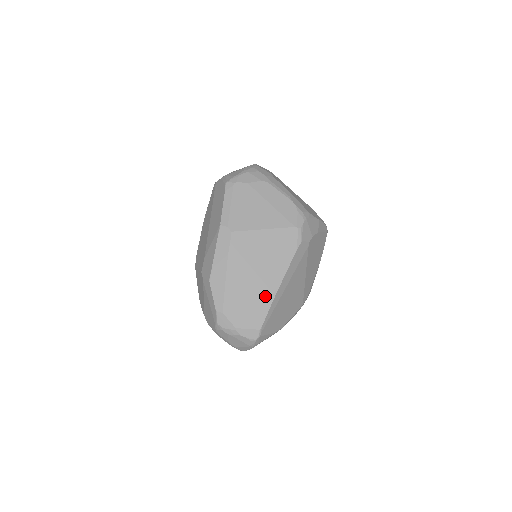
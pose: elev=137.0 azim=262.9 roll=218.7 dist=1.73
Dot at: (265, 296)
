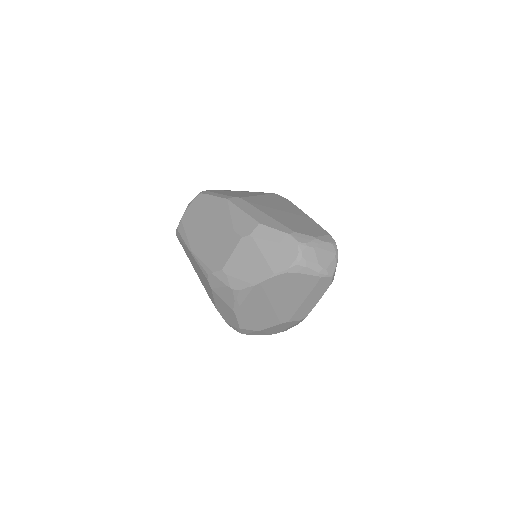
Dot at: (306, 220)
